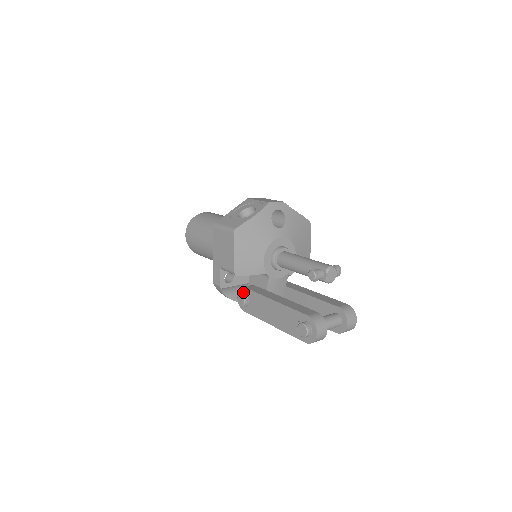
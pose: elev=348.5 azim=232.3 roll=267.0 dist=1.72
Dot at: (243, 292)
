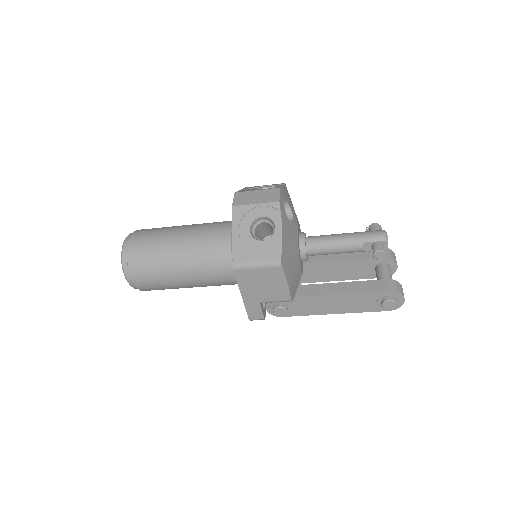
Dot at: (277, 303)
